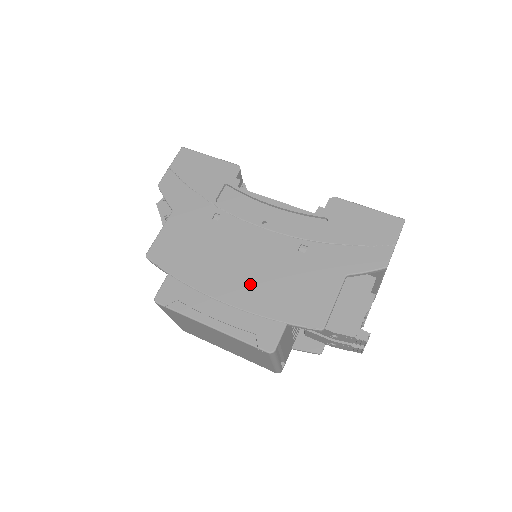
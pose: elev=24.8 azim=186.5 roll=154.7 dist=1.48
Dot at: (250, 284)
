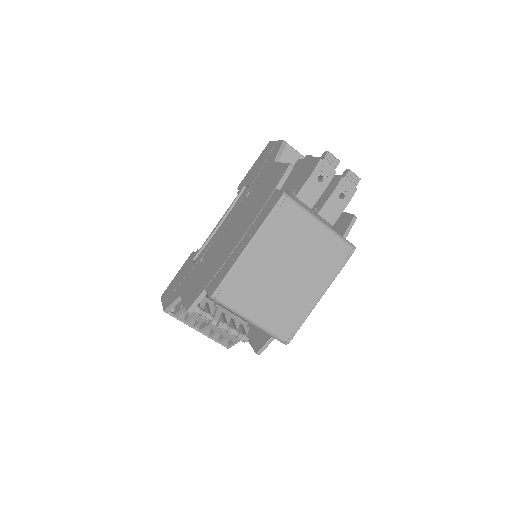
Dot at: (243, 223)
